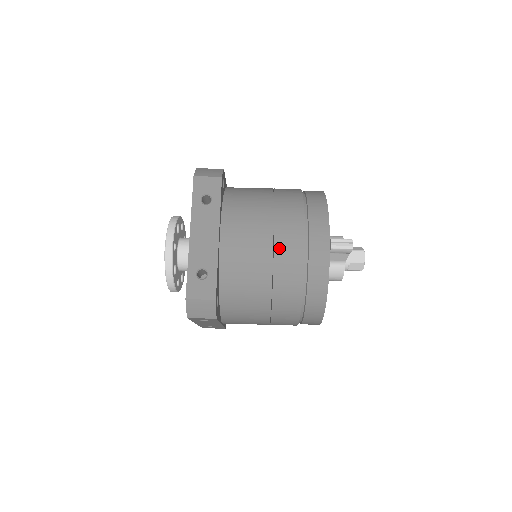
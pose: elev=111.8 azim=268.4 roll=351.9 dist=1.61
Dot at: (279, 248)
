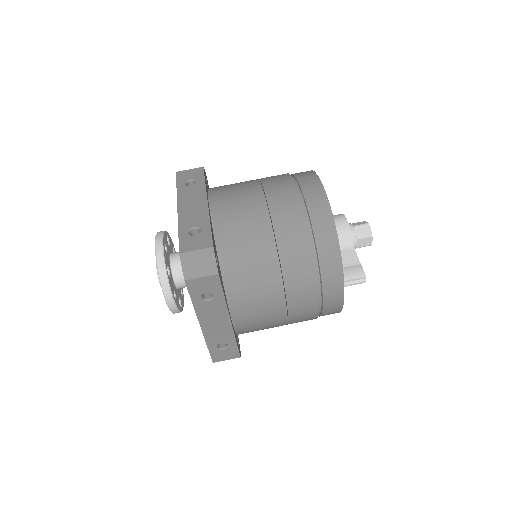
Dot at: (293, 313)
